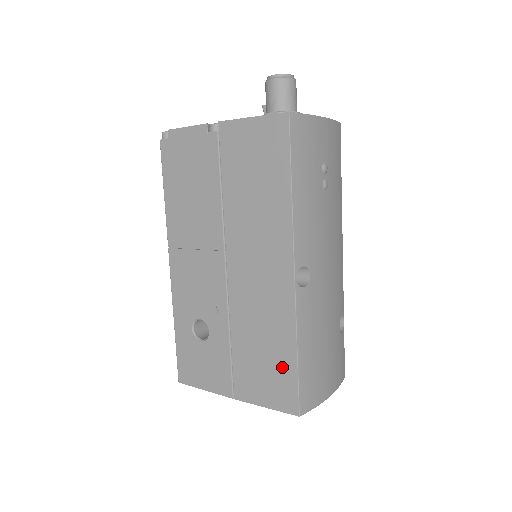
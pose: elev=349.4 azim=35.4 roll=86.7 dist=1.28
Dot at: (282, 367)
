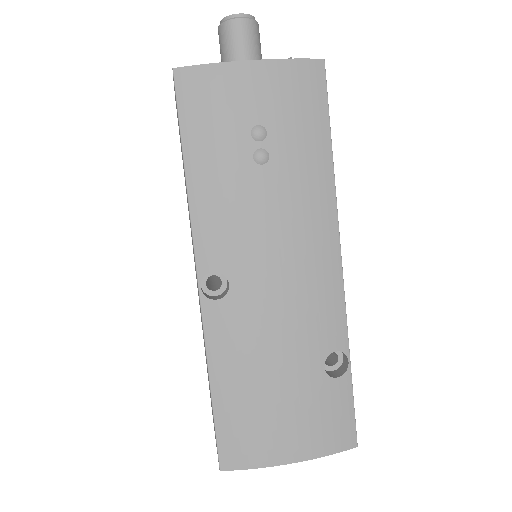
Dot at: occluded
